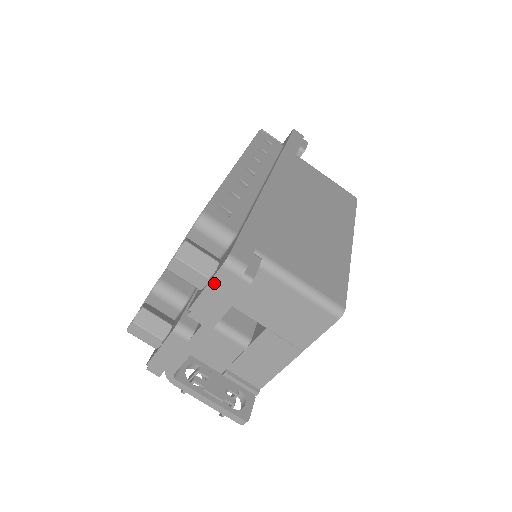
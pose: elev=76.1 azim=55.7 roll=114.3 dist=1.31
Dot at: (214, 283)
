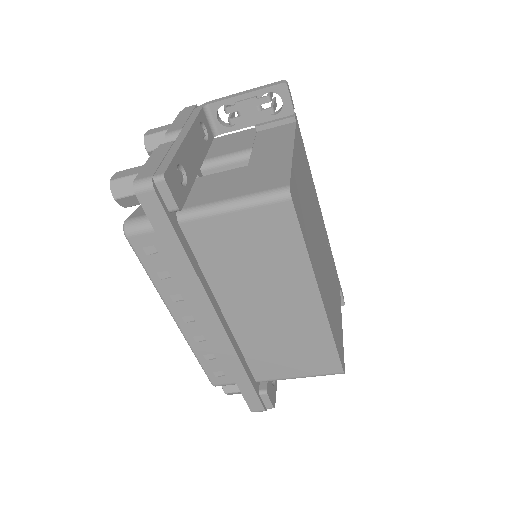
Dot at: occluded
